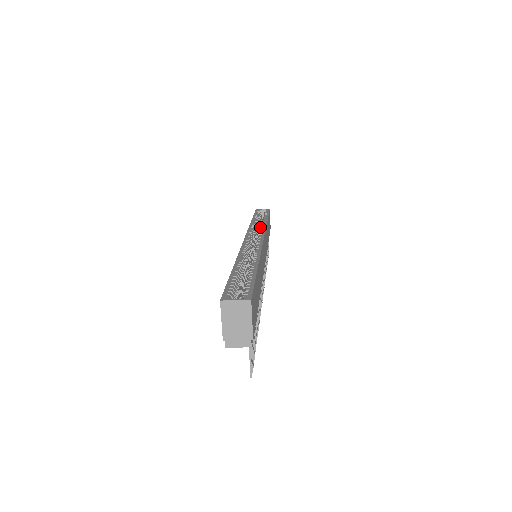
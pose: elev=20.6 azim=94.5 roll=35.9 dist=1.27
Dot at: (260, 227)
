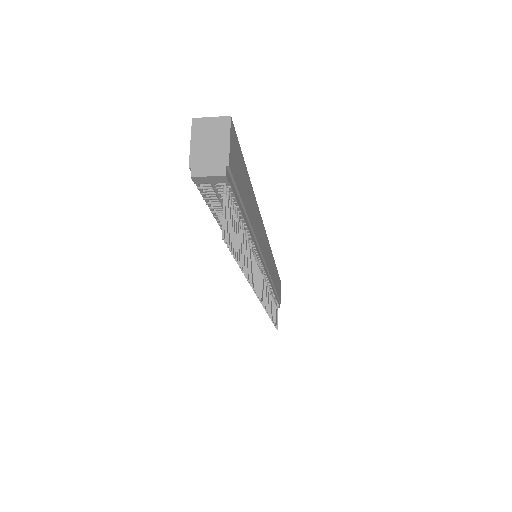
Dot at: occluded
